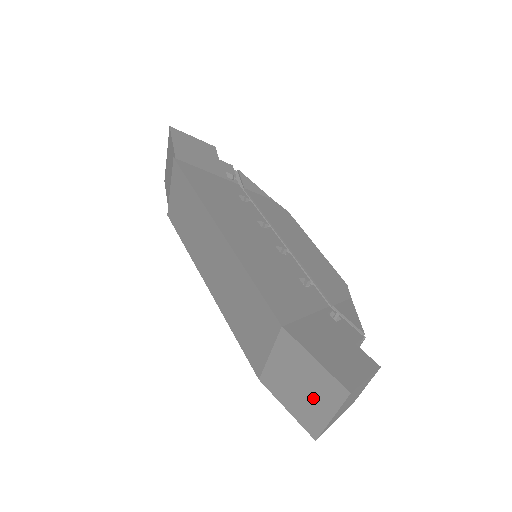
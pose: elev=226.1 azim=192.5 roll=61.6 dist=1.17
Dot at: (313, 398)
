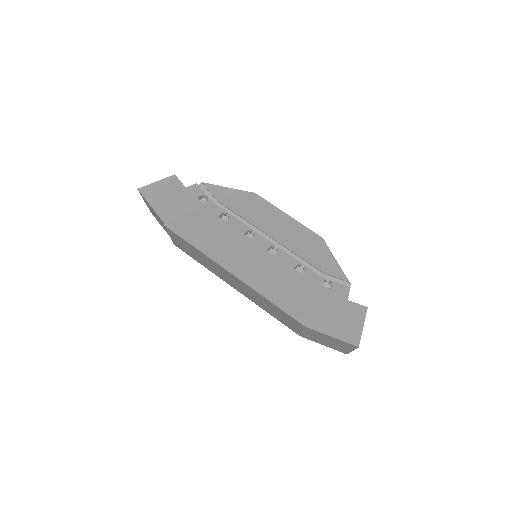
Dot at: (338, 345)
